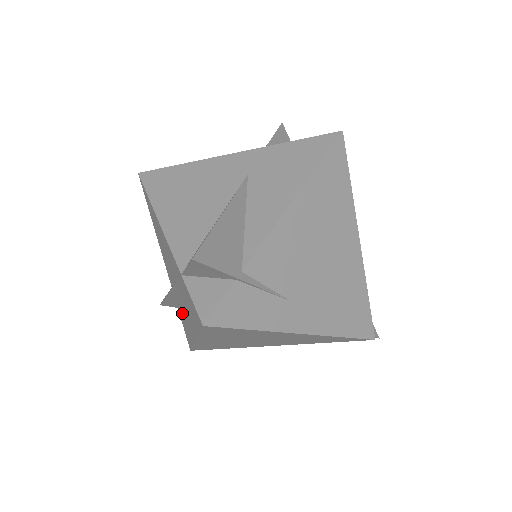
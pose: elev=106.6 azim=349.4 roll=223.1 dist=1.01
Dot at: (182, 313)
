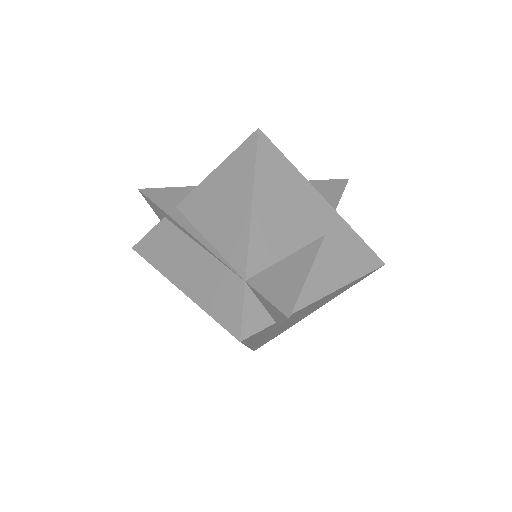
Dot at: (174, 244)
